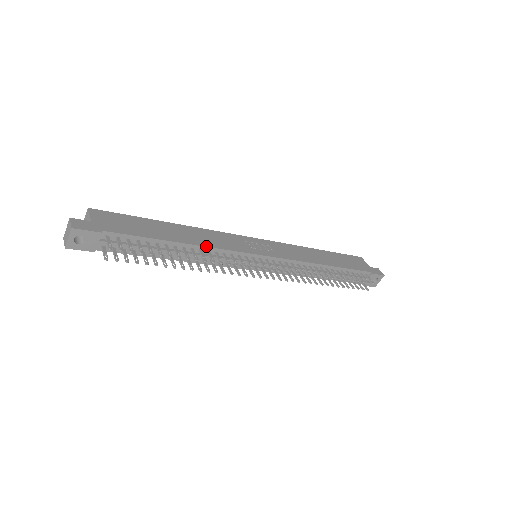
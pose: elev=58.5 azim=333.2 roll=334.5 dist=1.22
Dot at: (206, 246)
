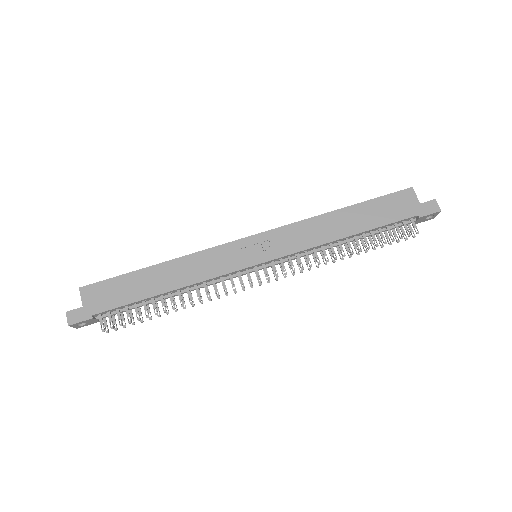
Dot at: (191, 284)
